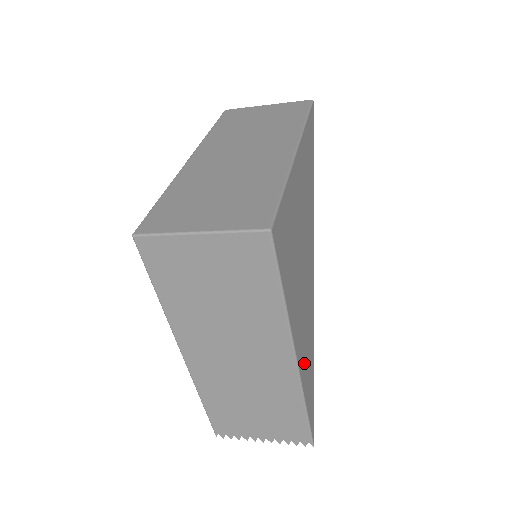
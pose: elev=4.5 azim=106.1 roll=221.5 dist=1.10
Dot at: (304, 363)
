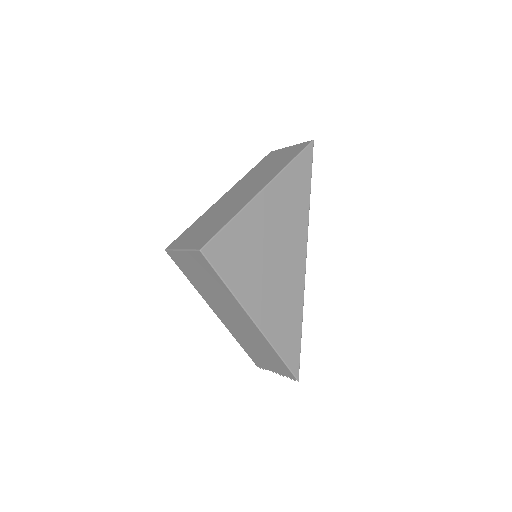
Dot at: (273, 325)
